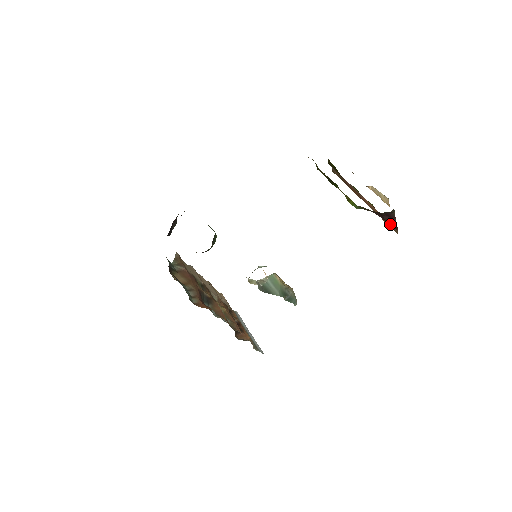
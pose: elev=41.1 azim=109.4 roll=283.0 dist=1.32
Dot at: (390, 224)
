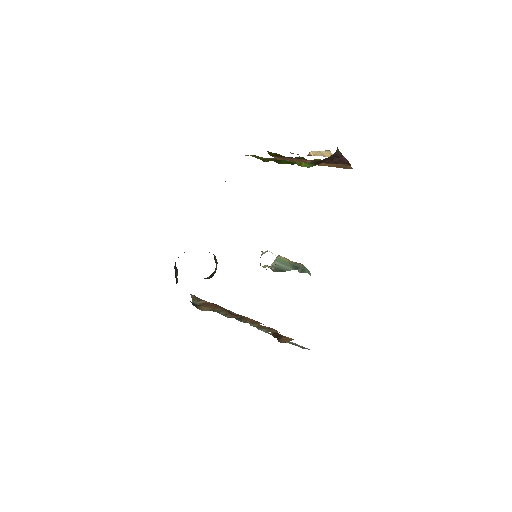
Dot at: (342, 163)
